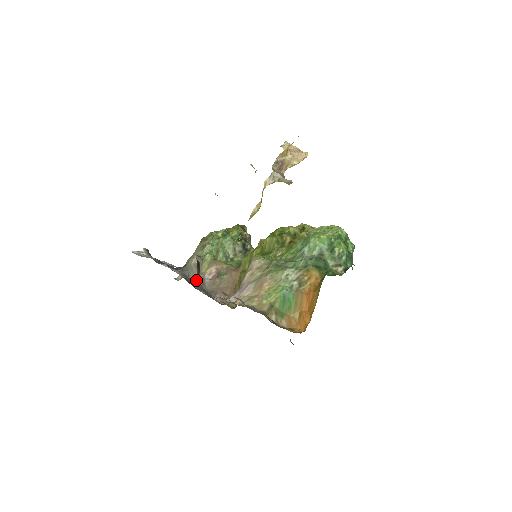
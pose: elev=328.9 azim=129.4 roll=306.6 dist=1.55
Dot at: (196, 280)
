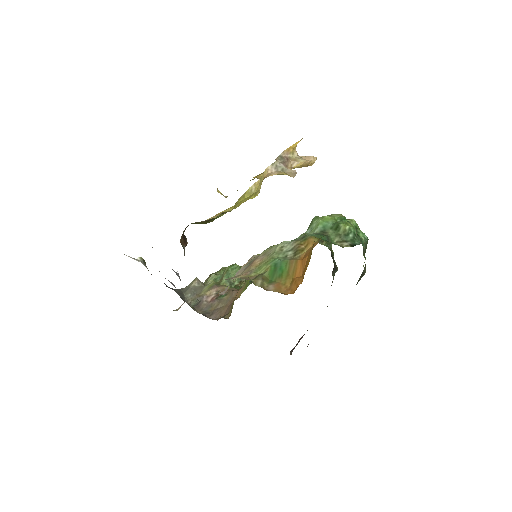
Dot at: (193, 302)
